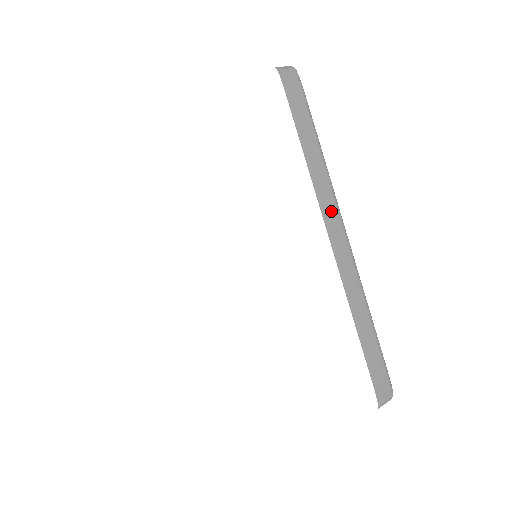
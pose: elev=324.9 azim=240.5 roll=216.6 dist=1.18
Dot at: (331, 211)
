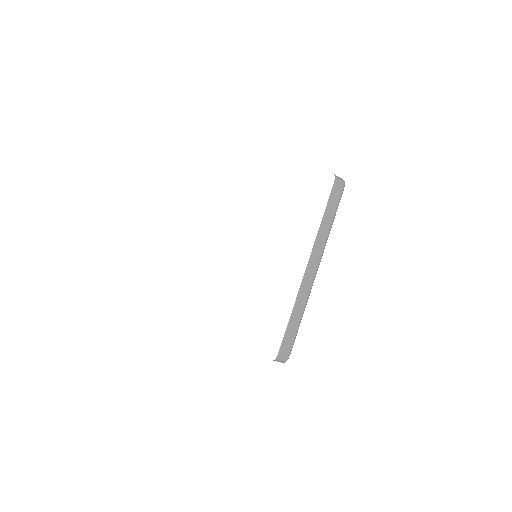
Dot at: occluded
